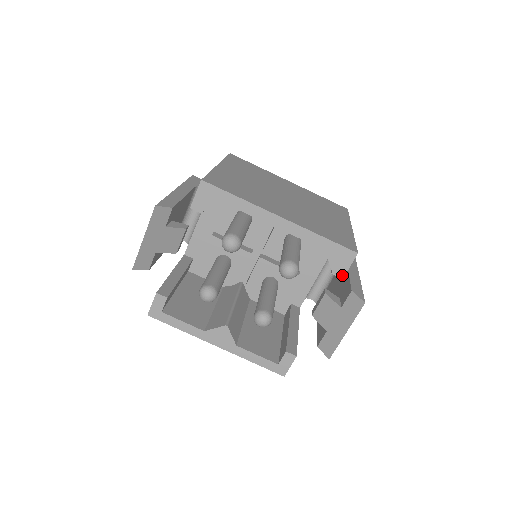
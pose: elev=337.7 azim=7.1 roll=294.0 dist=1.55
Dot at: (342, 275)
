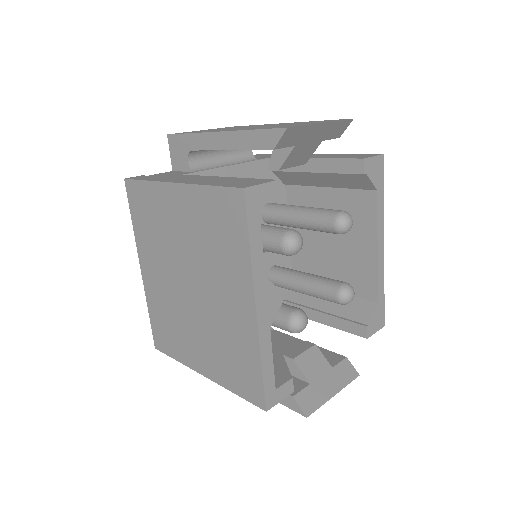
Dot at: (369, 335)
